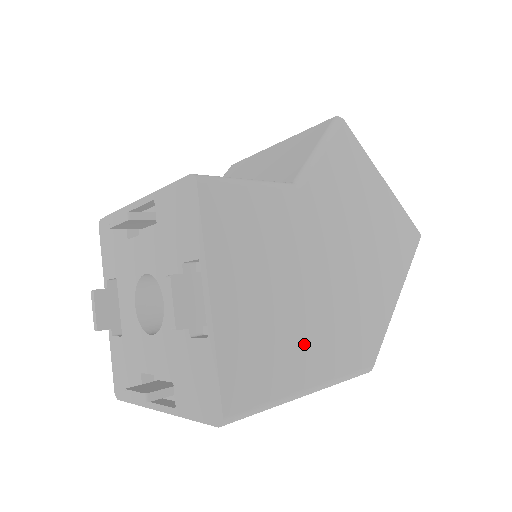
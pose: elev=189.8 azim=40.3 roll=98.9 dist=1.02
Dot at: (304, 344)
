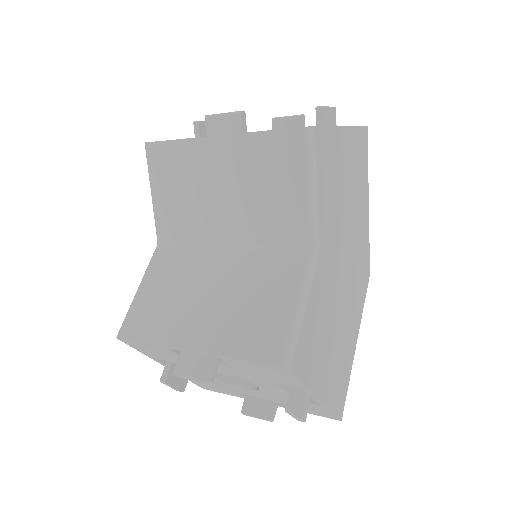
Dot at: (350, 330)
